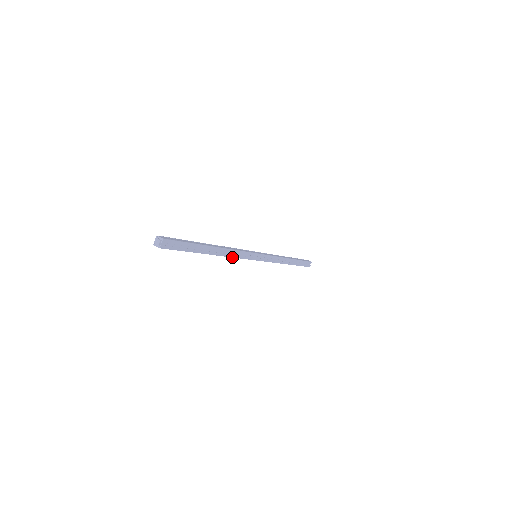
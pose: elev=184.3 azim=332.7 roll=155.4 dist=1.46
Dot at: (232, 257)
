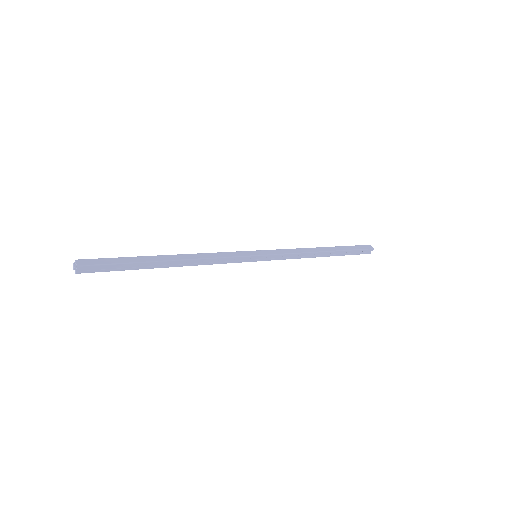
Dot at: (206, 264)
